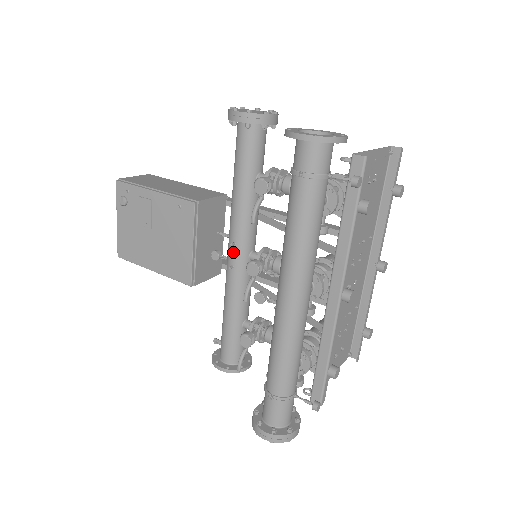
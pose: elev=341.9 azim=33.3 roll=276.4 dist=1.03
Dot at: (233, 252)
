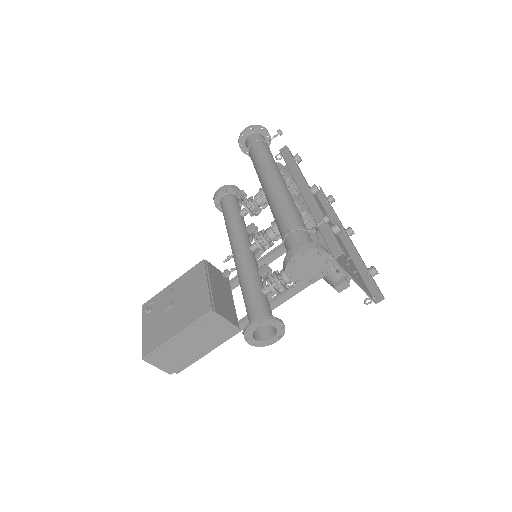
Dot at: (236, 248)
